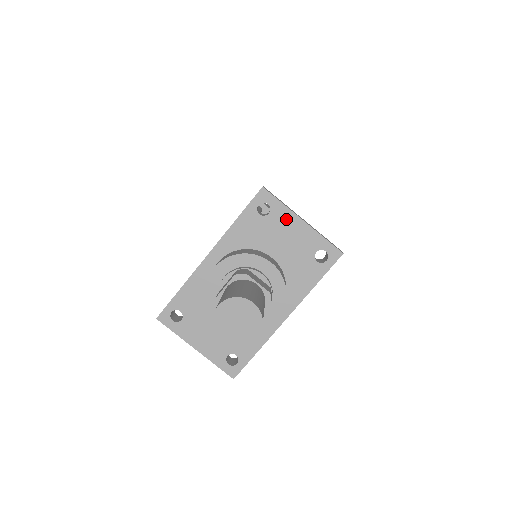
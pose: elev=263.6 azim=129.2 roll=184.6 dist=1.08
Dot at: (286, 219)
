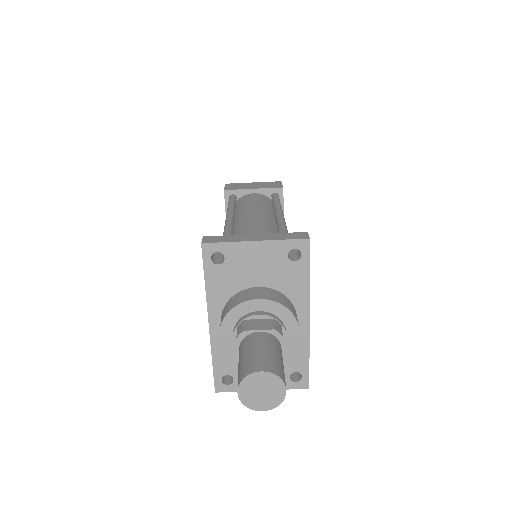
Dot at: (241, 251)
